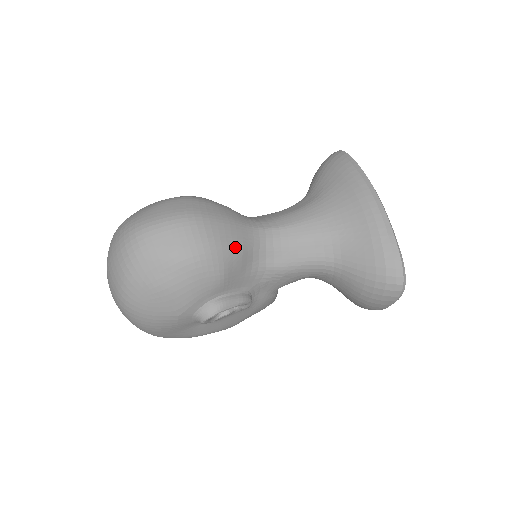
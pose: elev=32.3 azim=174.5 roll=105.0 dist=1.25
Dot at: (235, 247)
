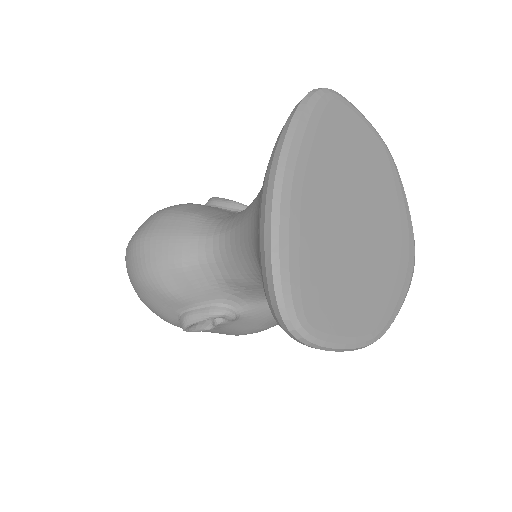
Dot at: (172, 264)
